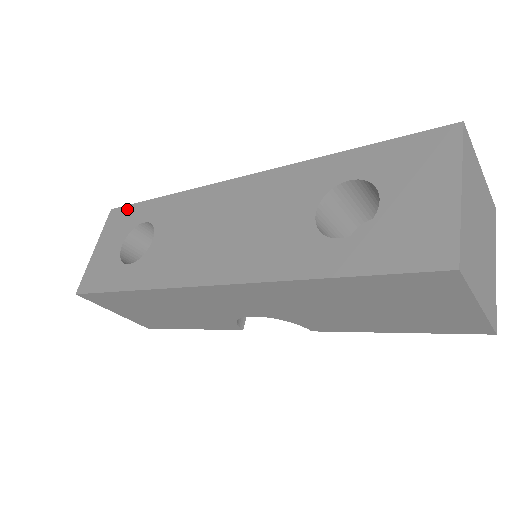
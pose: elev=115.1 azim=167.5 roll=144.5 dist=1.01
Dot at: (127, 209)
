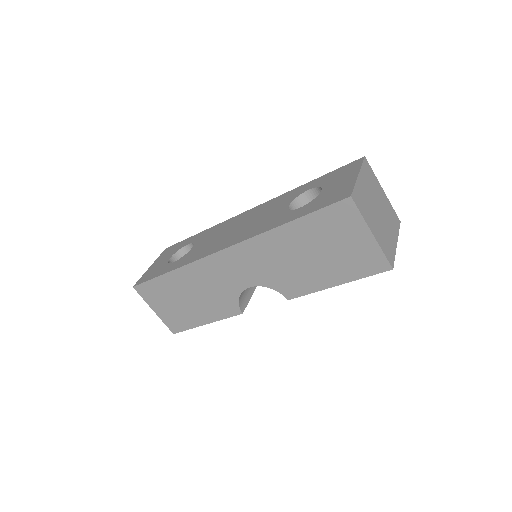
Dot at: (177, 244)
